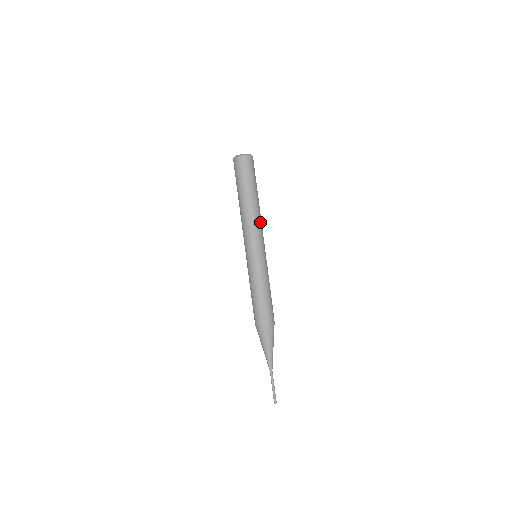
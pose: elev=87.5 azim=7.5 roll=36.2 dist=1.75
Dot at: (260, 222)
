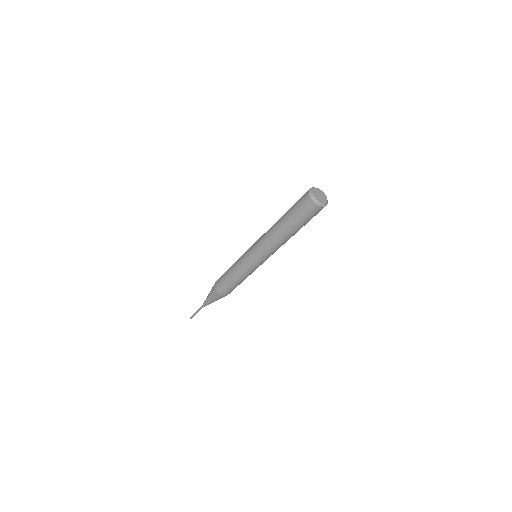
Dot at: occluded
